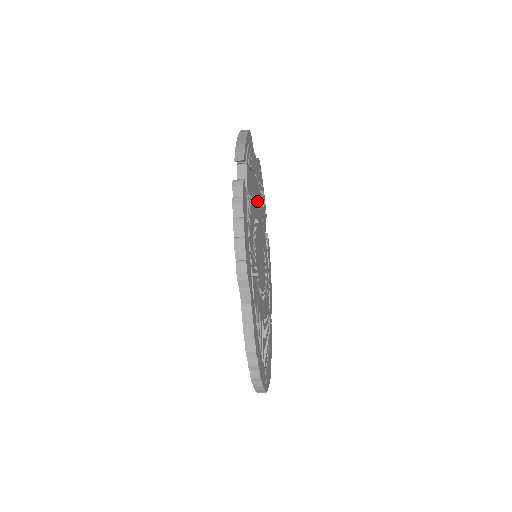
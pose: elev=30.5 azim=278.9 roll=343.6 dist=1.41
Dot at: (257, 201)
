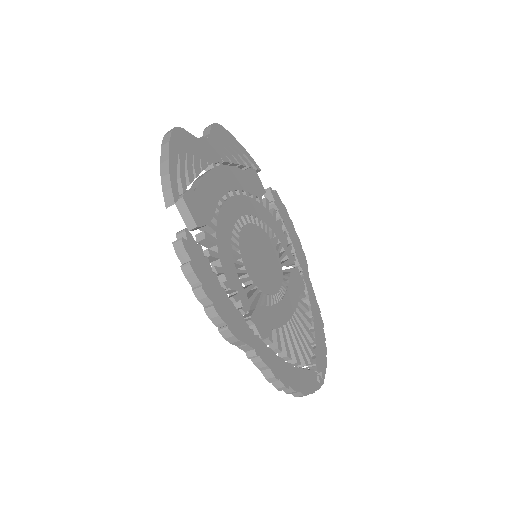
Dot at: (230, 191)
